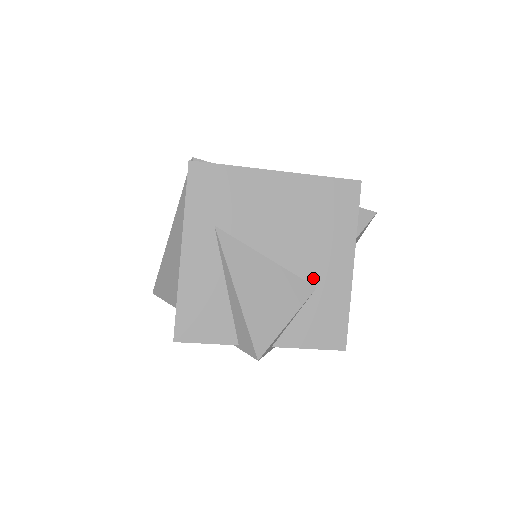
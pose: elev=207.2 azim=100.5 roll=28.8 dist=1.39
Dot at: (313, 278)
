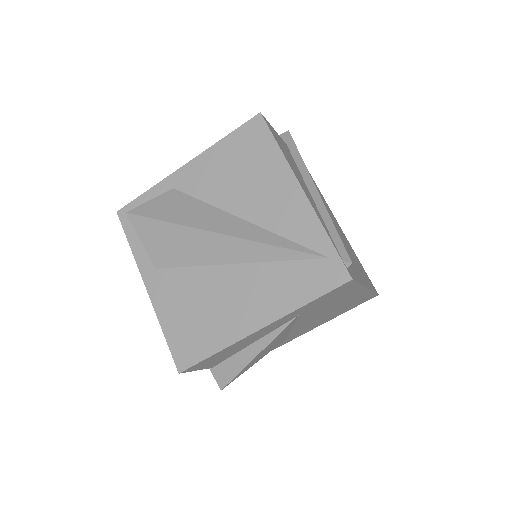
Dot at: (292, 335)
